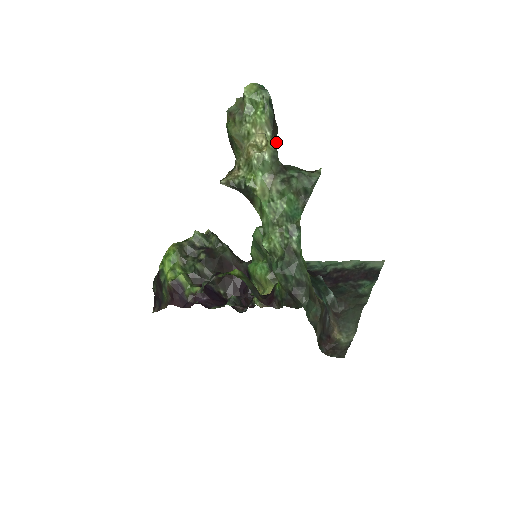
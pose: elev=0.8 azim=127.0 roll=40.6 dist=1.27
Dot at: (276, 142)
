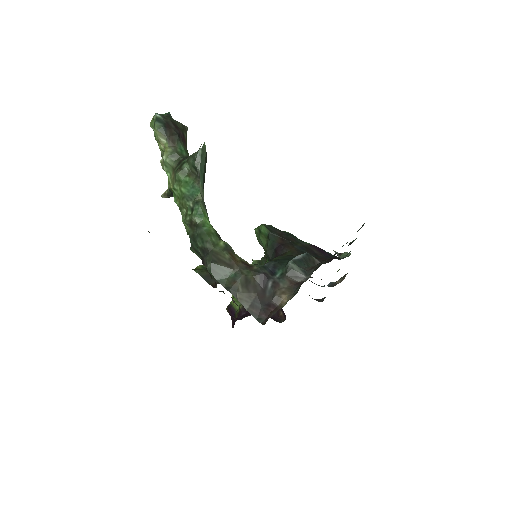
Dot at: (179, 145)
